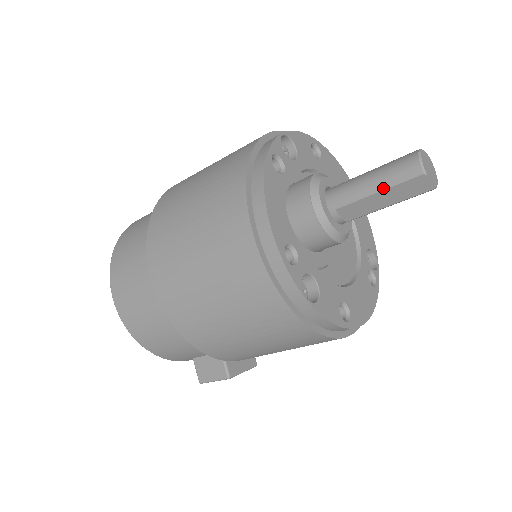
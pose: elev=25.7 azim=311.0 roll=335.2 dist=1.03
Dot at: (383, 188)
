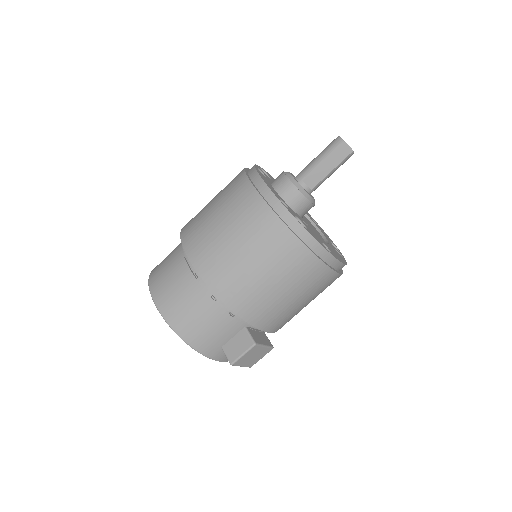
Dot at: (326, 158)
